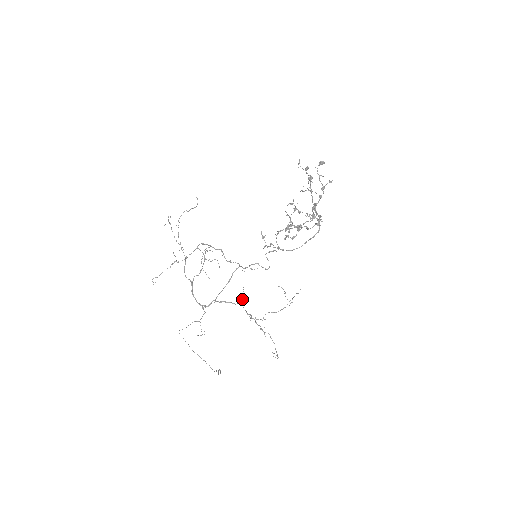
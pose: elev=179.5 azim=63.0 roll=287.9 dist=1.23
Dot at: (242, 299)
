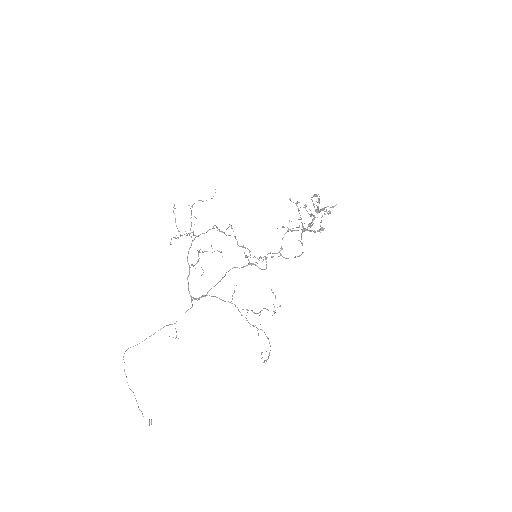
Dot at: (232, 299)
